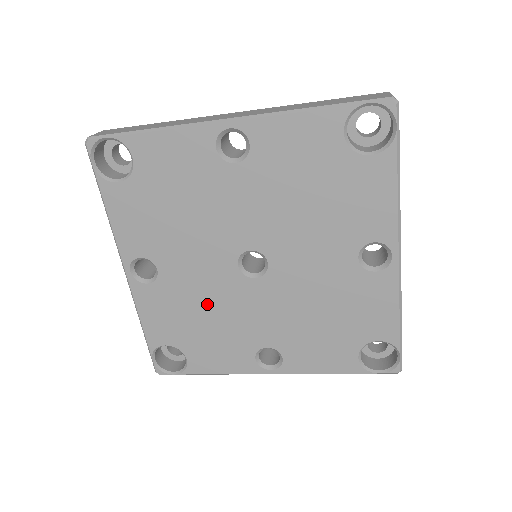
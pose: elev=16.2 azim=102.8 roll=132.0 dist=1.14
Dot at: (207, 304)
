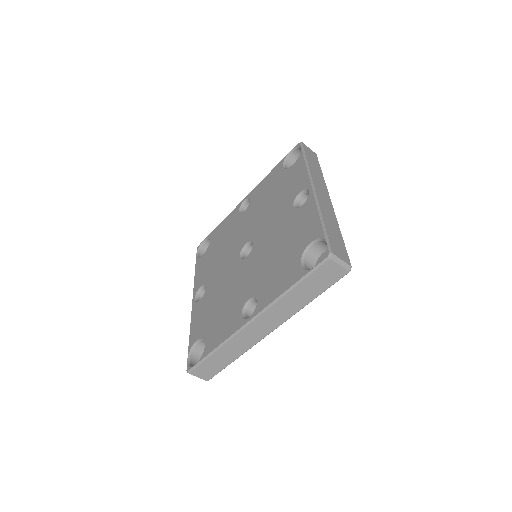
Dot at: (223, 292)
